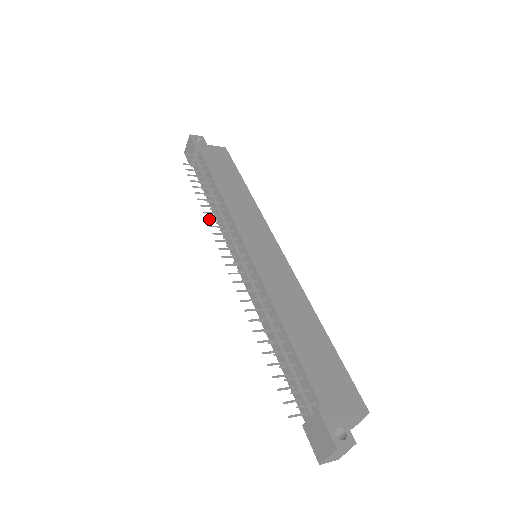
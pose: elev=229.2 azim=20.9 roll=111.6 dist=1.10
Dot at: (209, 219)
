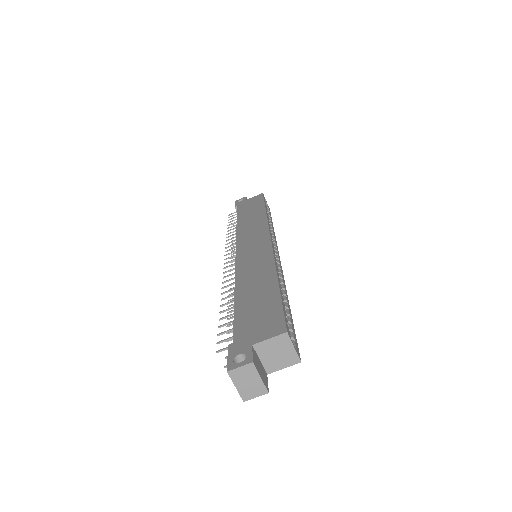
Dot at: (233, 250)
